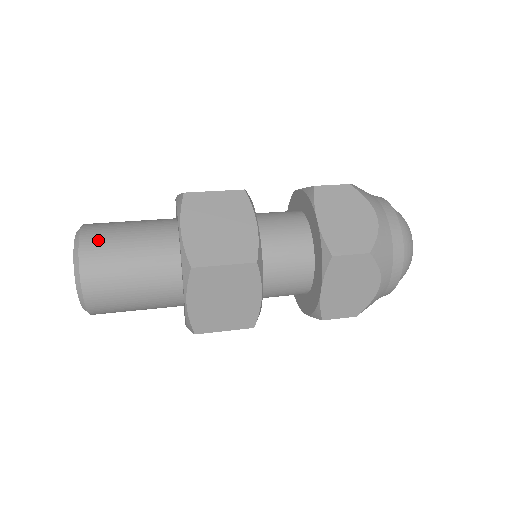
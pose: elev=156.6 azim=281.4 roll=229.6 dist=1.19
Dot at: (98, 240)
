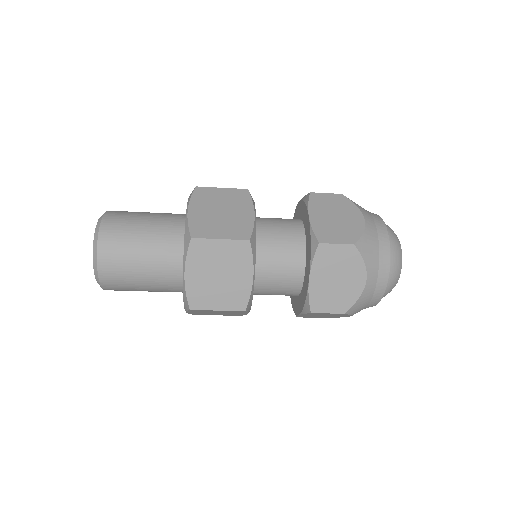
Dot at: occluded
